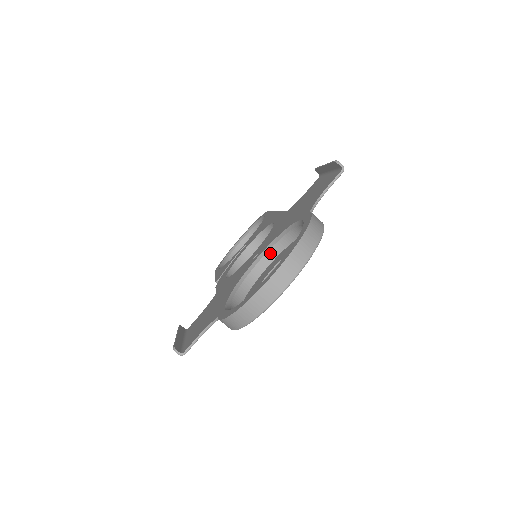
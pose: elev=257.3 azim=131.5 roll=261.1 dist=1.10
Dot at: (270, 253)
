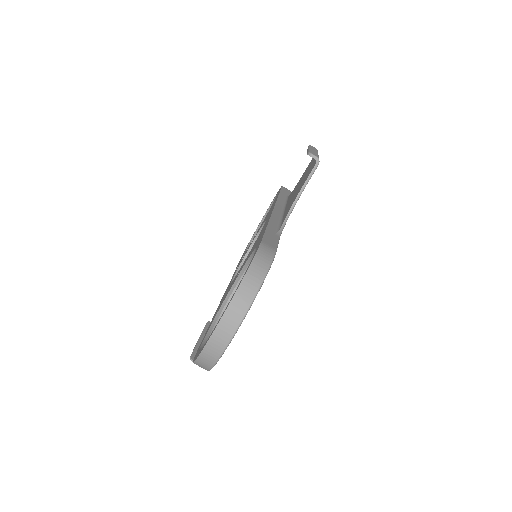
Dot at: occluded
